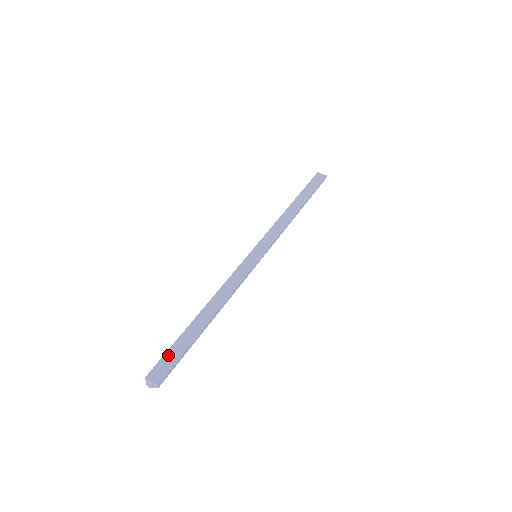
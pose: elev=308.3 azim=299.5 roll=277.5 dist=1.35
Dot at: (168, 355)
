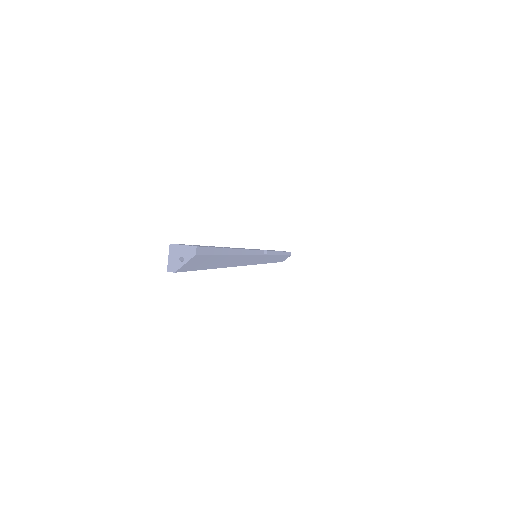
Dot at: (195, 245)
